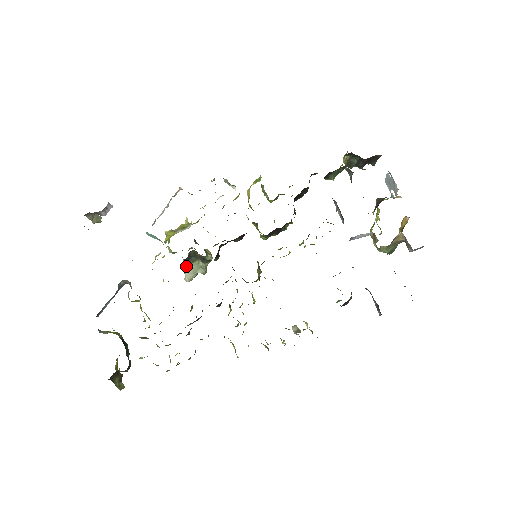
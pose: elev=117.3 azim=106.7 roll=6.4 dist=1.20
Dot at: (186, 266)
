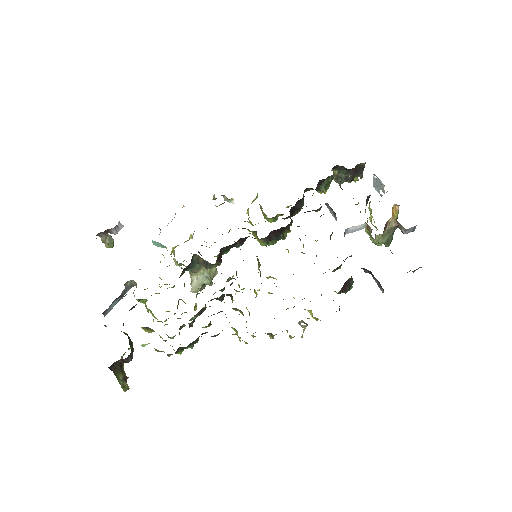
Dot at: (192, 278)
